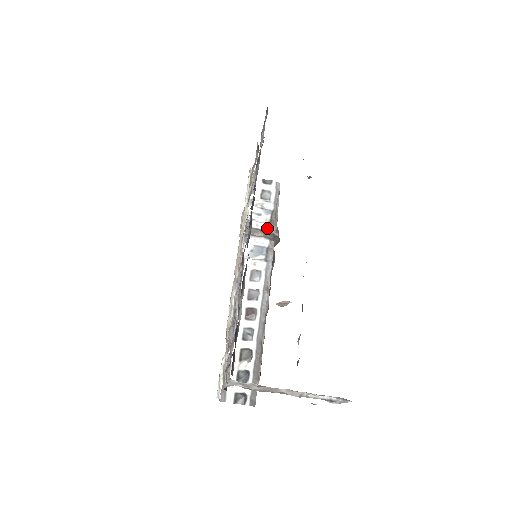
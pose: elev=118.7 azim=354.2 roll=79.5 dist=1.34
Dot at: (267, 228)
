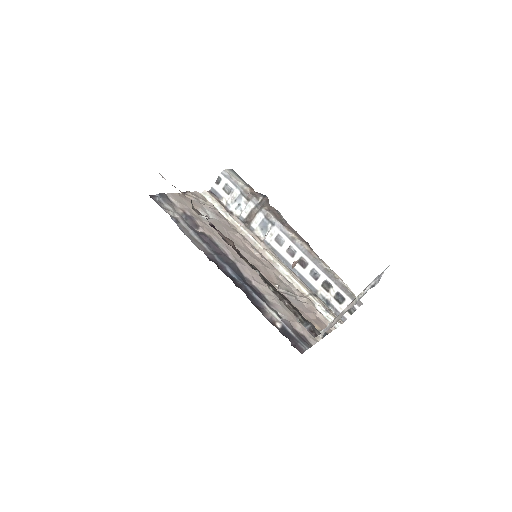
Dot at: (251, 207)
